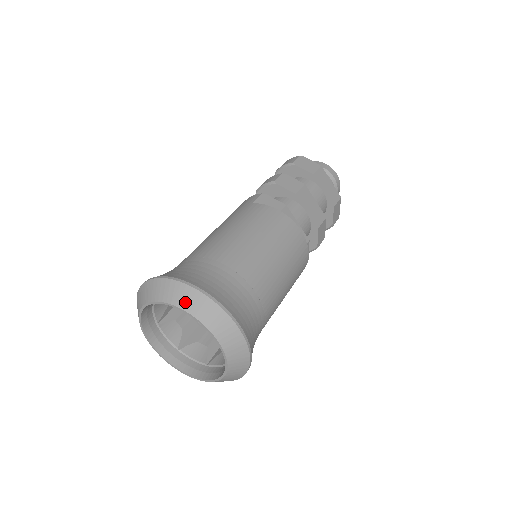
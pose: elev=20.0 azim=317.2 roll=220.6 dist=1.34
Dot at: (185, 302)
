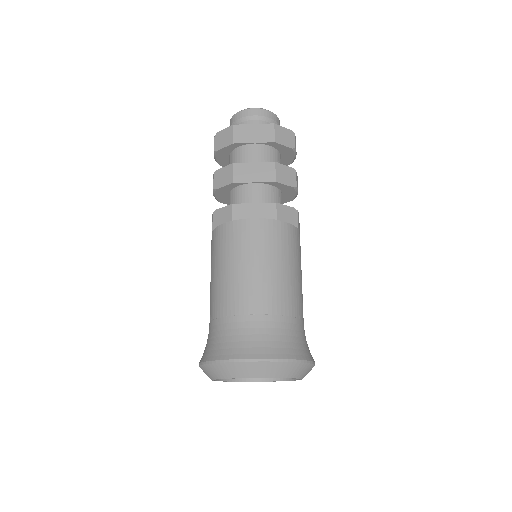
Dot at: (219, 374)
